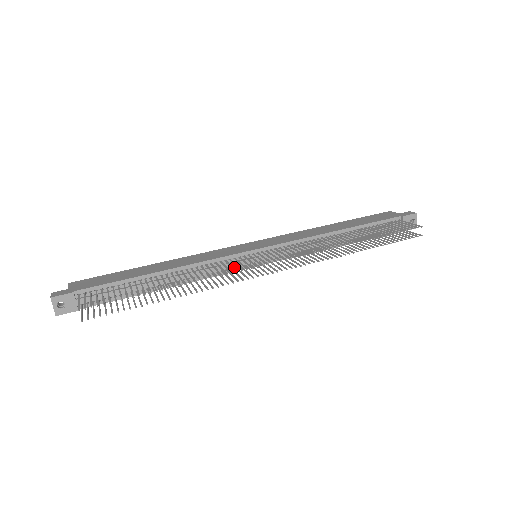
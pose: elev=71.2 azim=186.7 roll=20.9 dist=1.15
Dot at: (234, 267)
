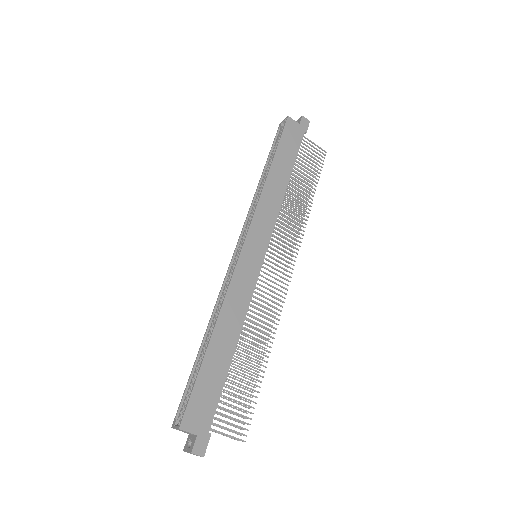
Dot at: occluded
